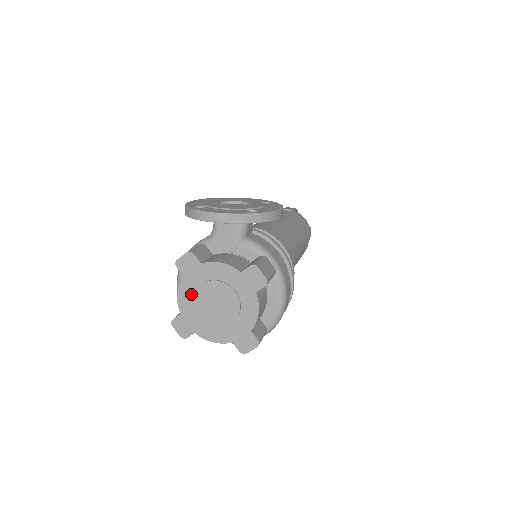
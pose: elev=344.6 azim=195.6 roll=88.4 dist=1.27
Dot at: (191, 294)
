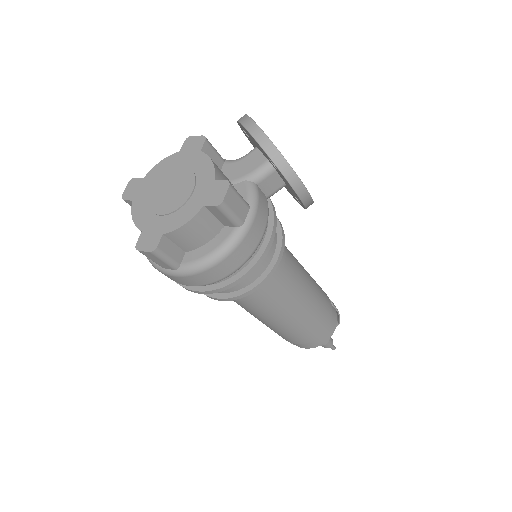
Dot at: (167, 168)
